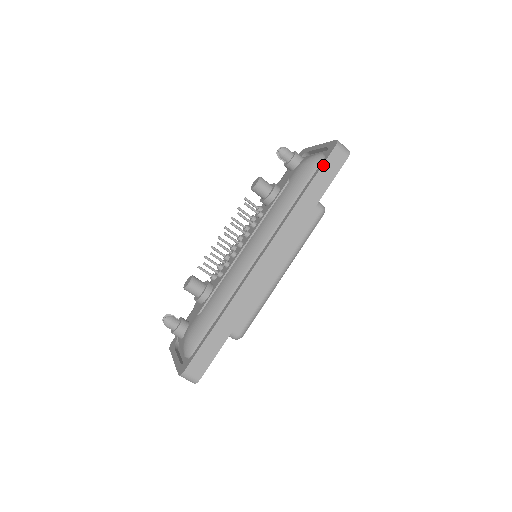
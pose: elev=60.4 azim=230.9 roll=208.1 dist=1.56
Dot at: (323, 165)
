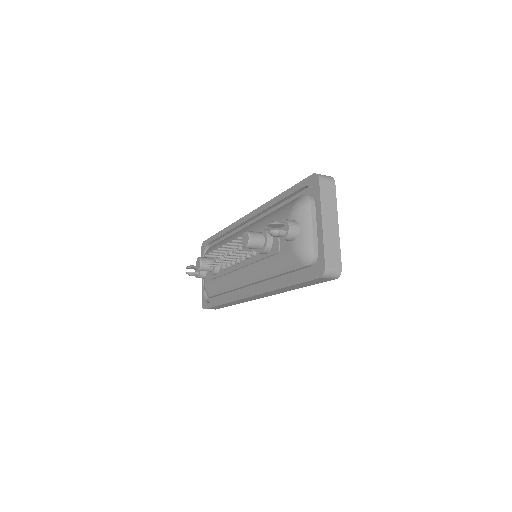
Dot at: (305, 282)
